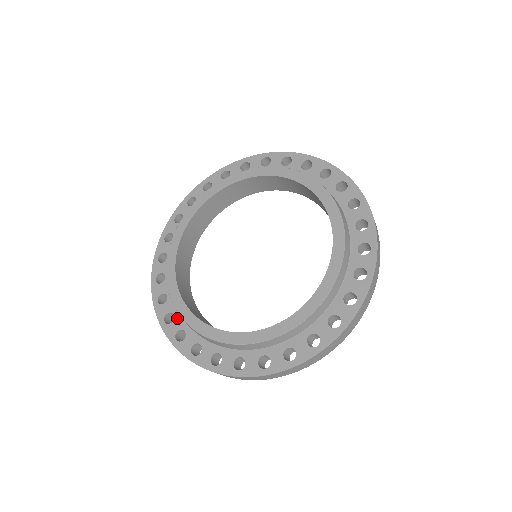
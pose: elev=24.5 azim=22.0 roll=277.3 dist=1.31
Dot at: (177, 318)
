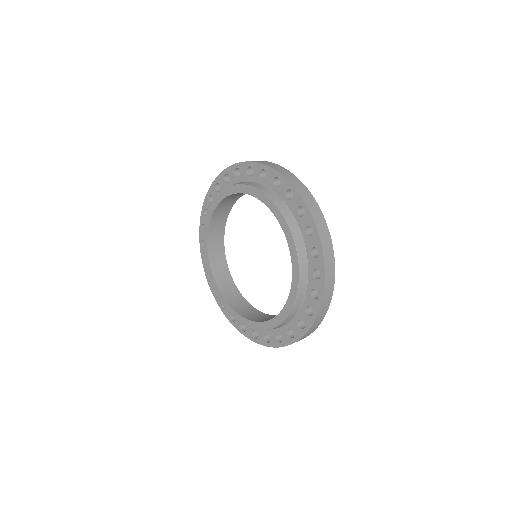
Dot at: occluded
